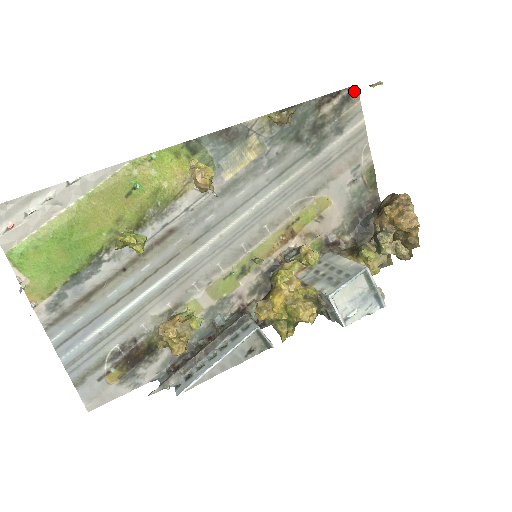
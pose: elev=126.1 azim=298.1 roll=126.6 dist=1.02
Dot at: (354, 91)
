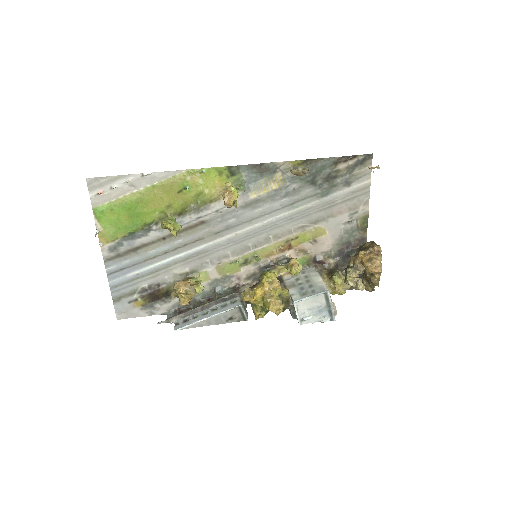
Dot at: (369, 158)
